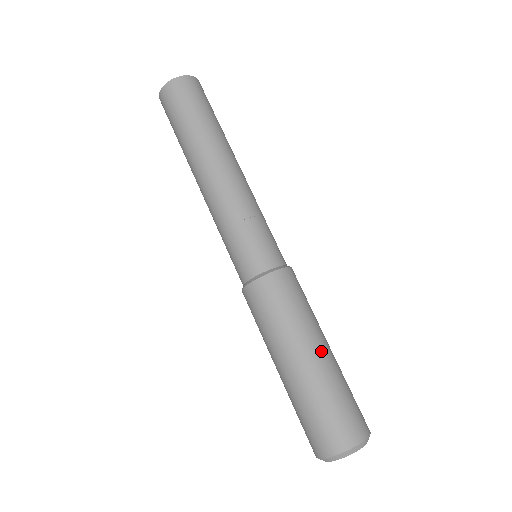
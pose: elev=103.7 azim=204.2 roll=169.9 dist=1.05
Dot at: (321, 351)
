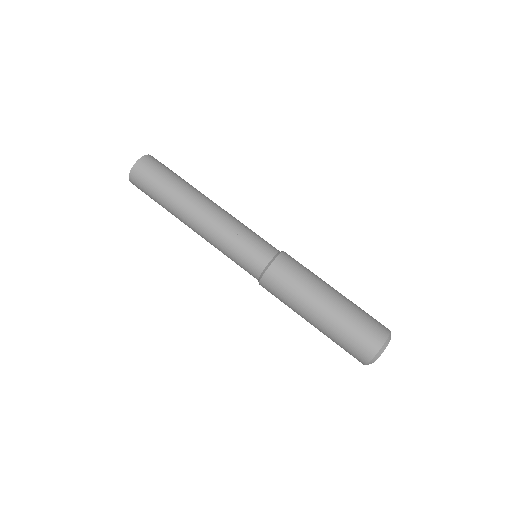
Dot at: (322, 308)
